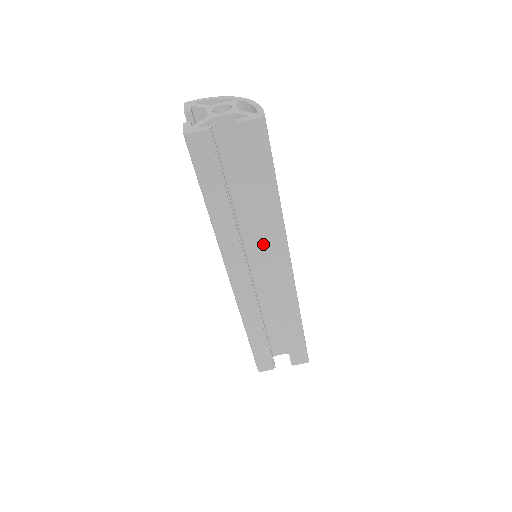
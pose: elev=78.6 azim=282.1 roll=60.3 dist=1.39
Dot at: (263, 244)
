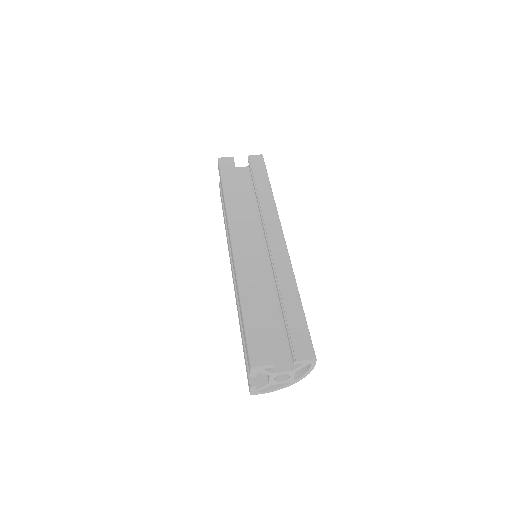
Dot at: (262, 235)
